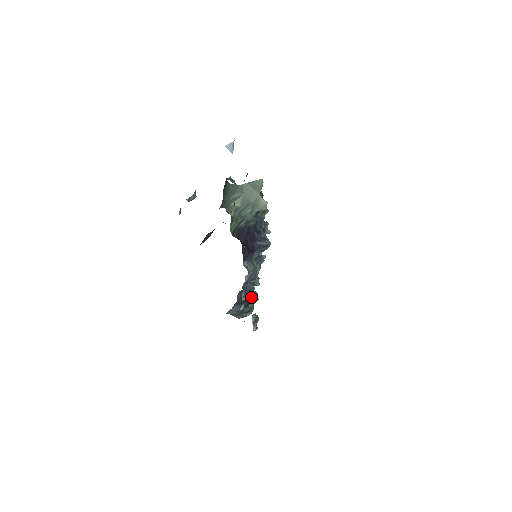
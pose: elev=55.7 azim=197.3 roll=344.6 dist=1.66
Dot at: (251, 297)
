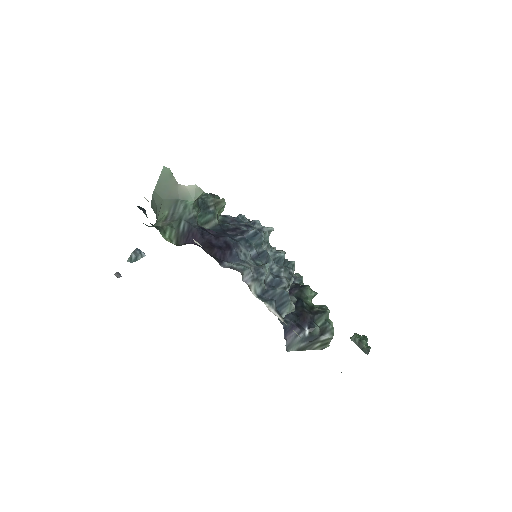
Dot at: (312, 312)
